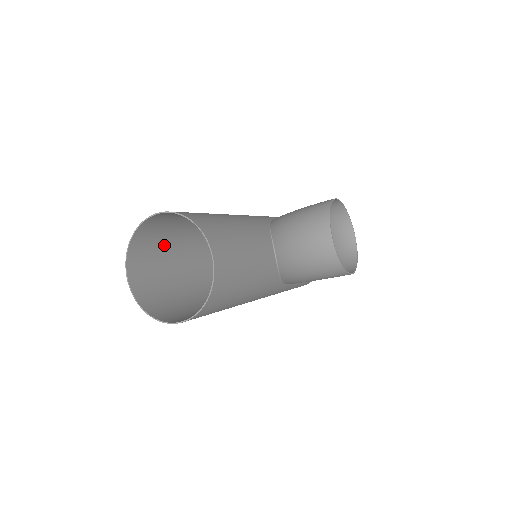
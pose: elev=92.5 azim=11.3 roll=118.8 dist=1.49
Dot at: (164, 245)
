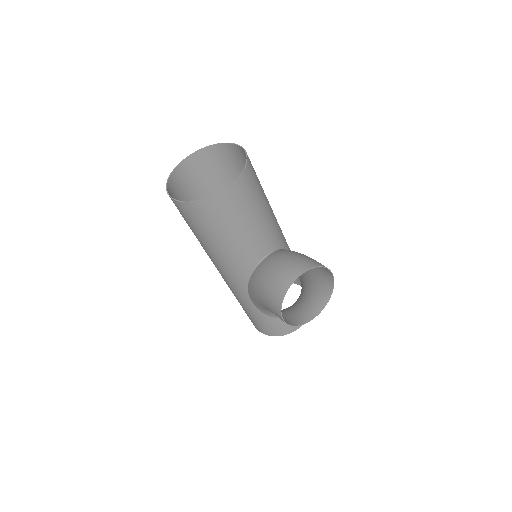
Dot at: (224, 179)
